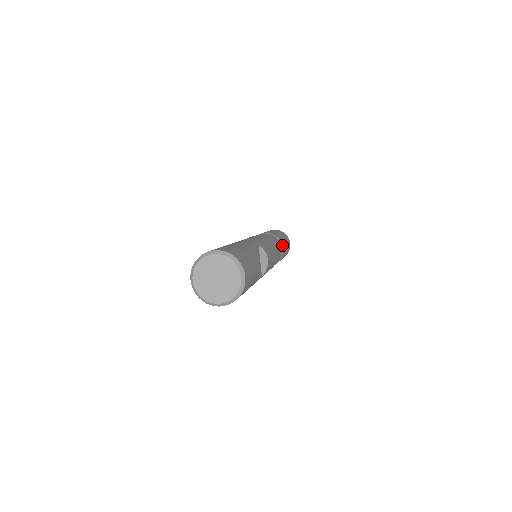
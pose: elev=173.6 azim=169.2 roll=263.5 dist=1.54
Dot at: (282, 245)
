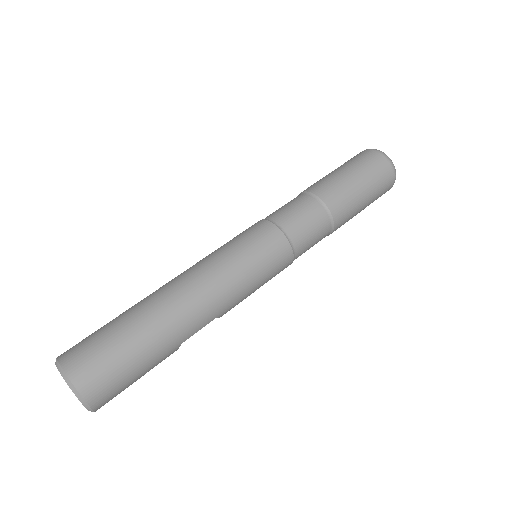
Dot at: (328, 235)
